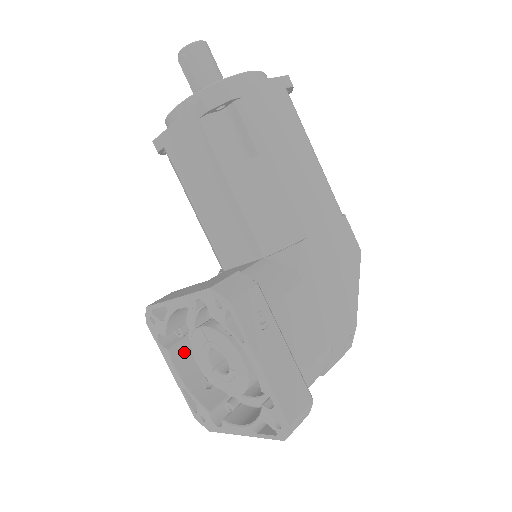
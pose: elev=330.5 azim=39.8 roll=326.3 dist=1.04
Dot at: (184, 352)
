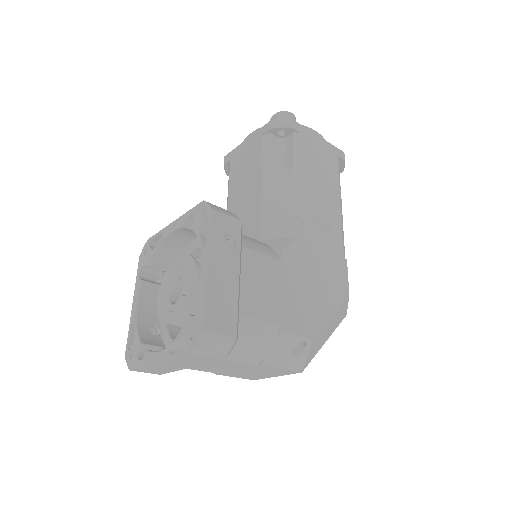
Dot at: (153, 296)
